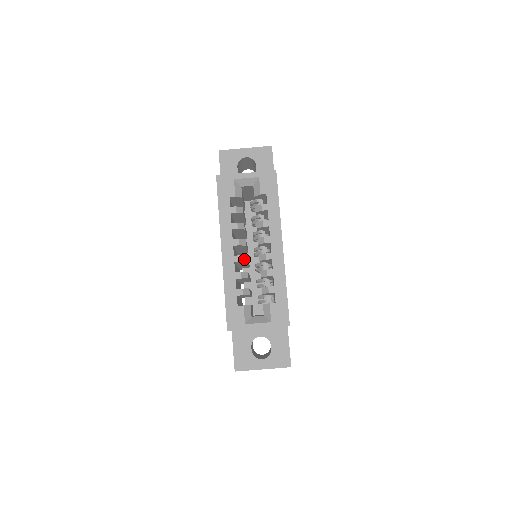
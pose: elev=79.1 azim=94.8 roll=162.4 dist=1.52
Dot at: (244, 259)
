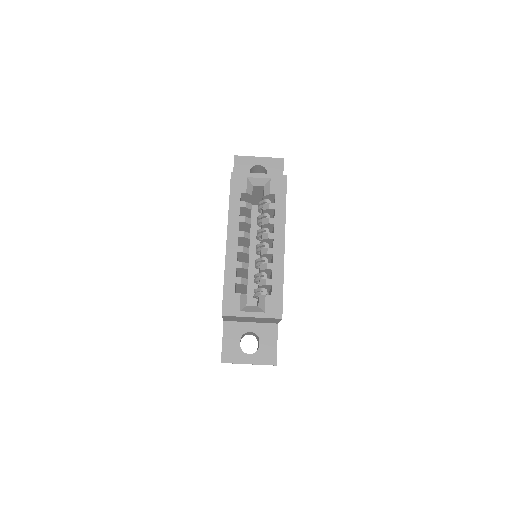
Dot at: (247, 251)
